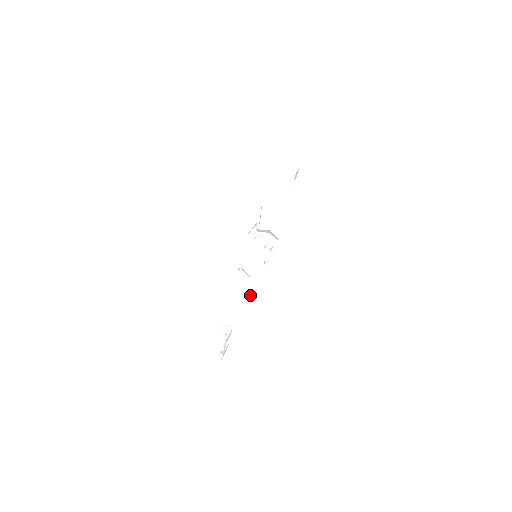
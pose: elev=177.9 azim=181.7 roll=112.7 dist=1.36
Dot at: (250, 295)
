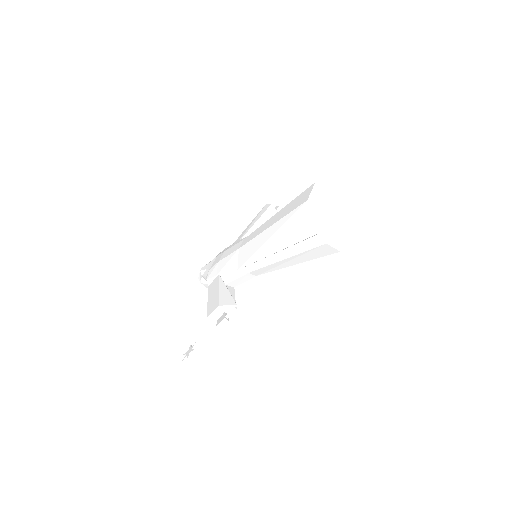
Dot at: occluded
